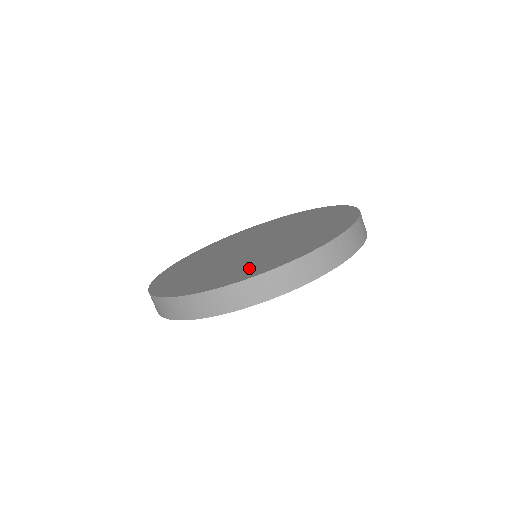
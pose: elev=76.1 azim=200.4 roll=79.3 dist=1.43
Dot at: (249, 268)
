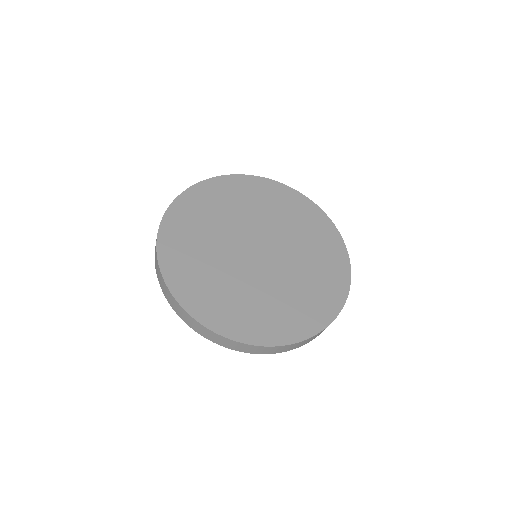
Dot at: (238, 314)
